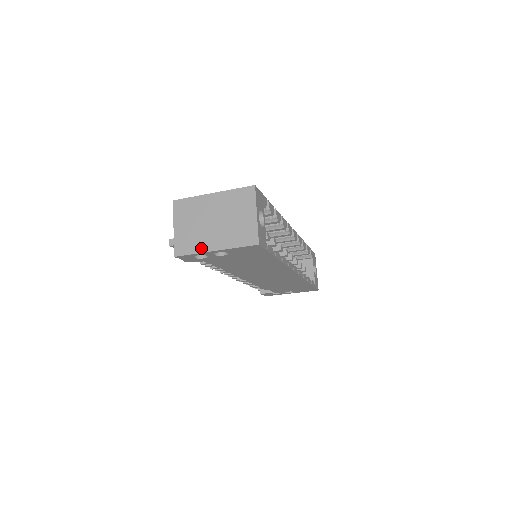
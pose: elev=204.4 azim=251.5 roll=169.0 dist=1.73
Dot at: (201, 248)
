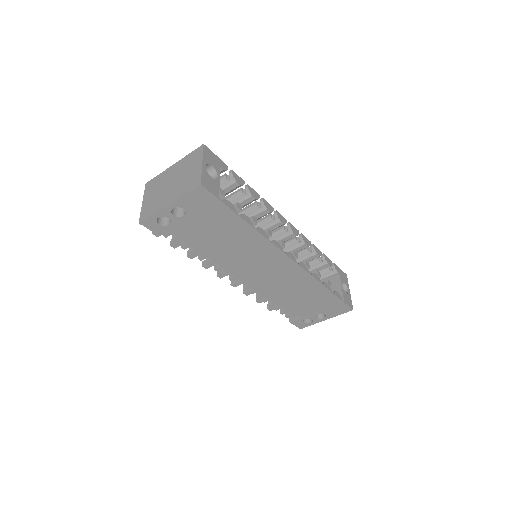
Dot at: (158, 208)
